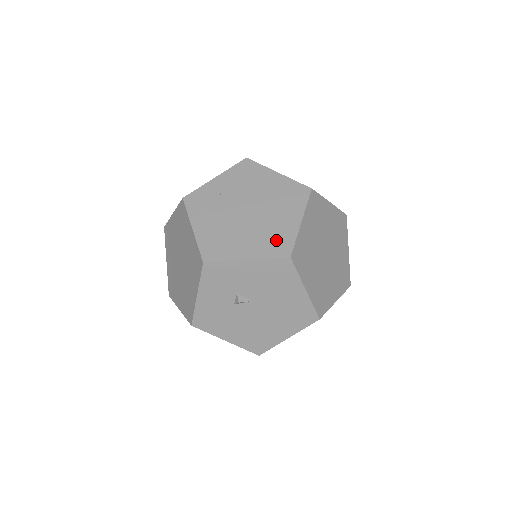
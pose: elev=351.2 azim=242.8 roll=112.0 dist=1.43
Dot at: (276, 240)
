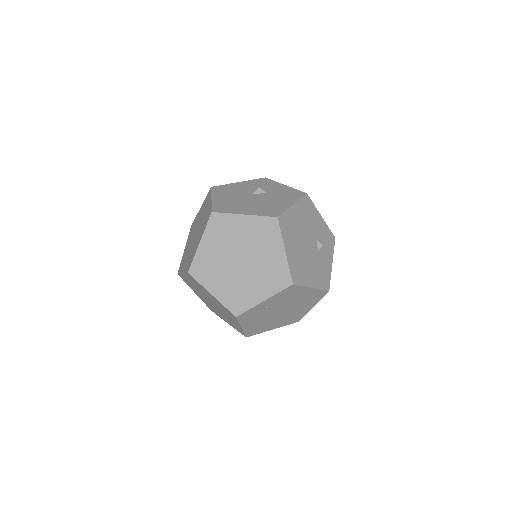
Dot at: (294, 318)
